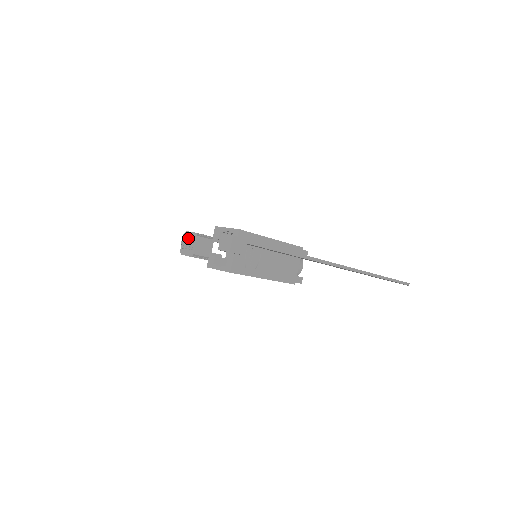
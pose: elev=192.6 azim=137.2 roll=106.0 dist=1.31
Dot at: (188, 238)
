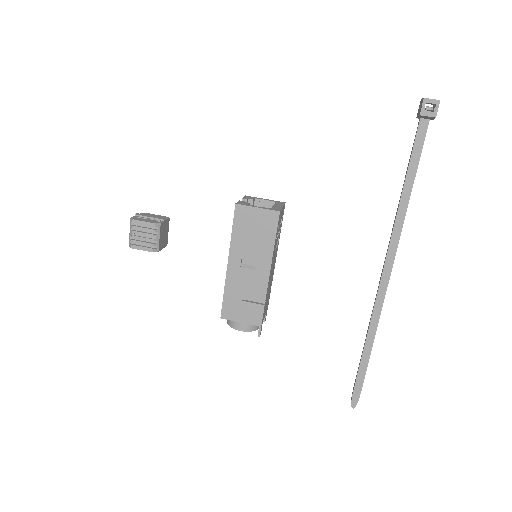
Dot at: occluded
